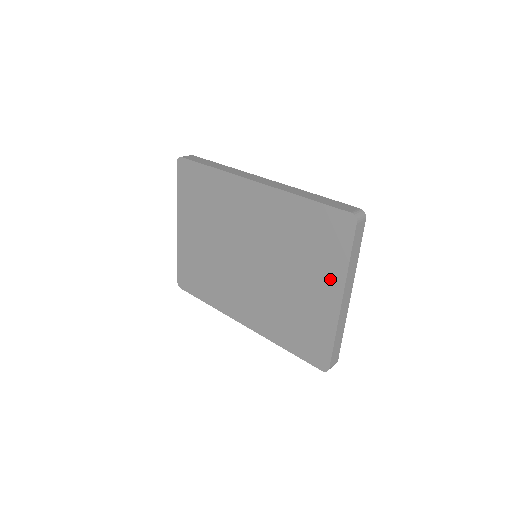
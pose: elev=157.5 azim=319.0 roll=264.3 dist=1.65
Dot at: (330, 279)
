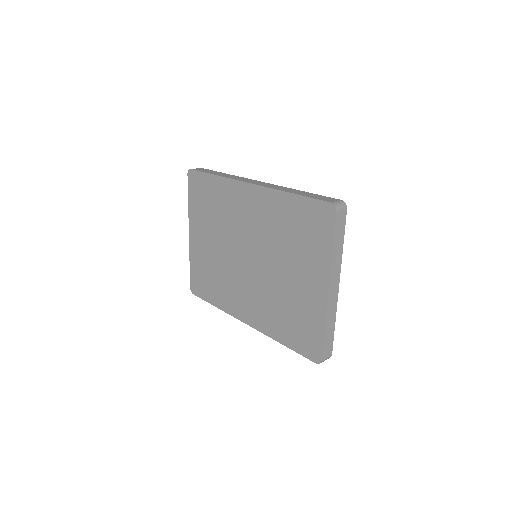
Dot at: (317, 269)
